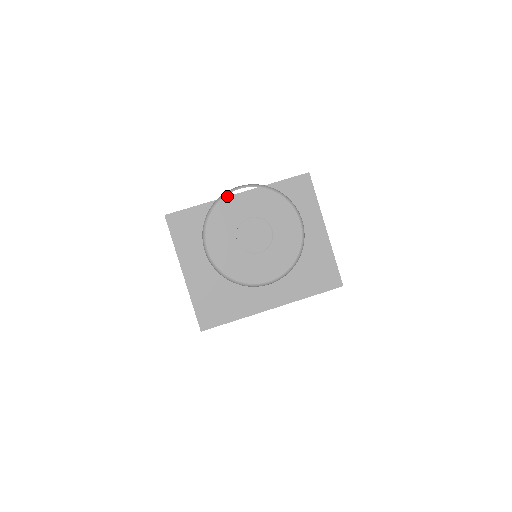
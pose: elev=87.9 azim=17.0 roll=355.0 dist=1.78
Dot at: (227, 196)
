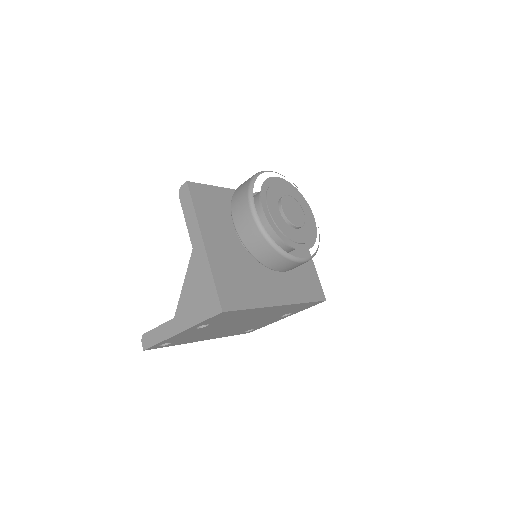
Dot at: occluded
